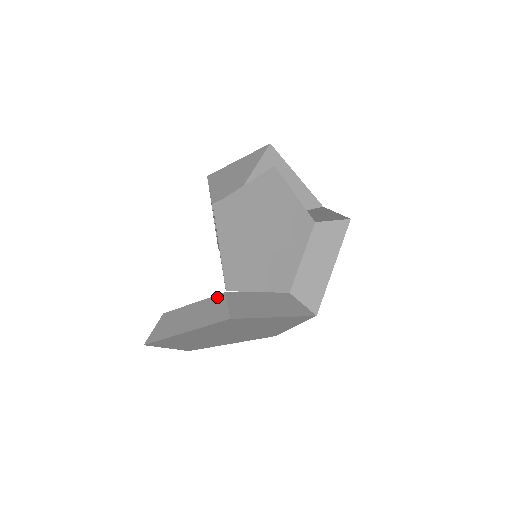
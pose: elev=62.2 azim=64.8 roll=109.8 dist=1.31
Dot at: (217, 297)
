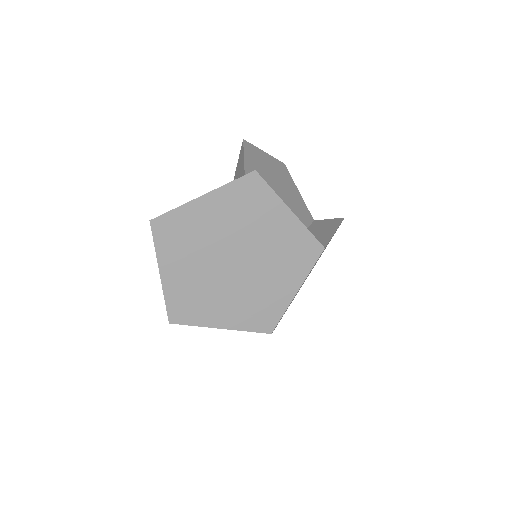
Dot at: occluded
